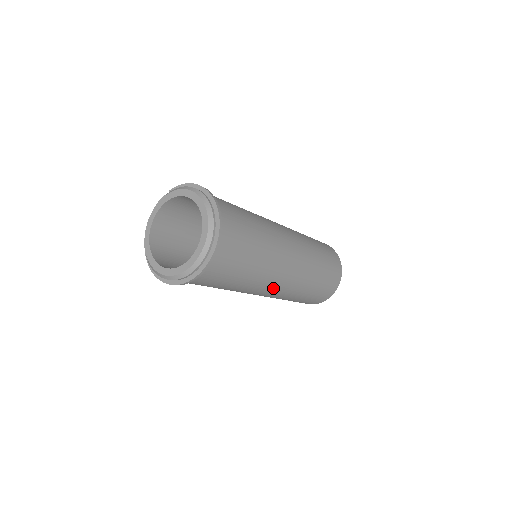
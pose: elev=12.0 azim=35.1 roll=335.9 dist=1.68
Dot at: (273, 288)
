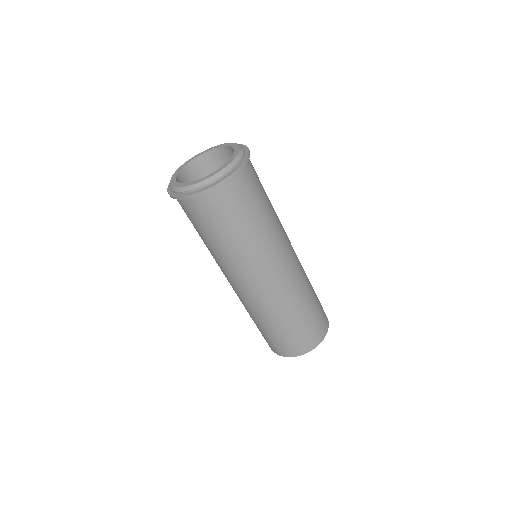
Dot at: (260, 280)
